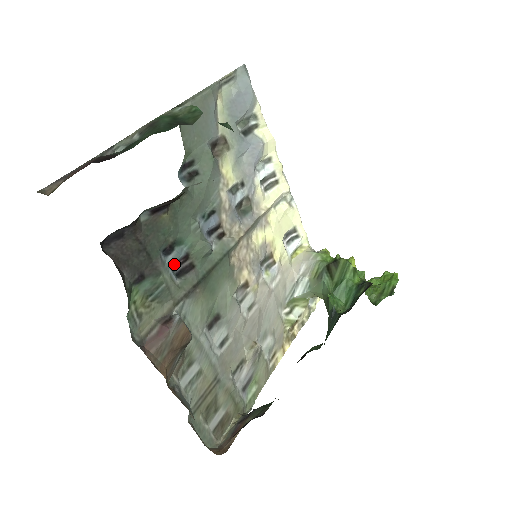
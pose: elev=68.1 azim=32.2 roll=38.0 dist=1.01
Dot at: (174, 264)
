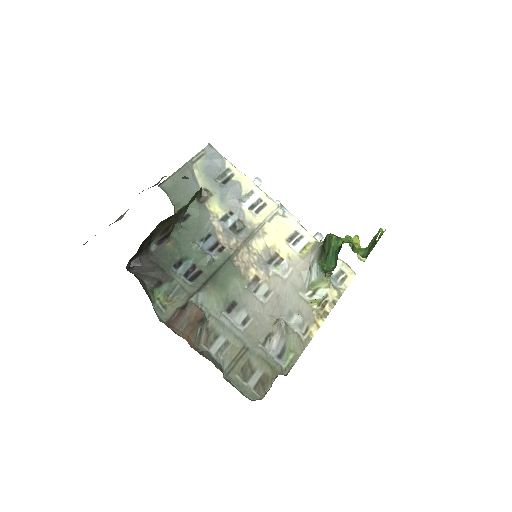
Dot at: (185, 273)
